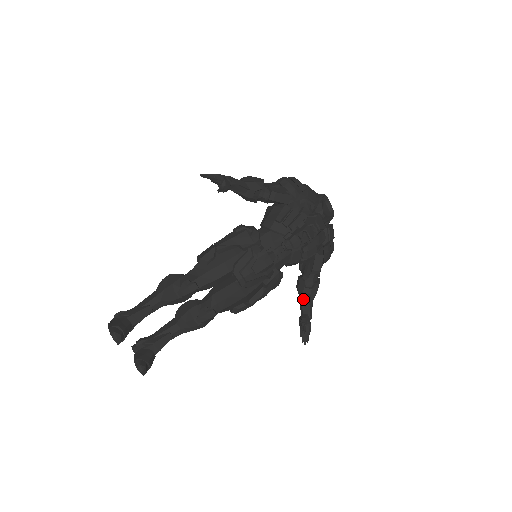
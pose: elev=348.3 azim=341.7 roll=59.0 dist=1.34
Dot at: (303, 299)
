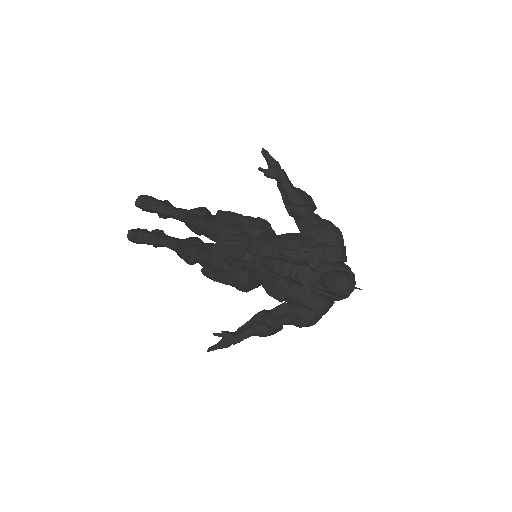
Dot at: (246, 324)
